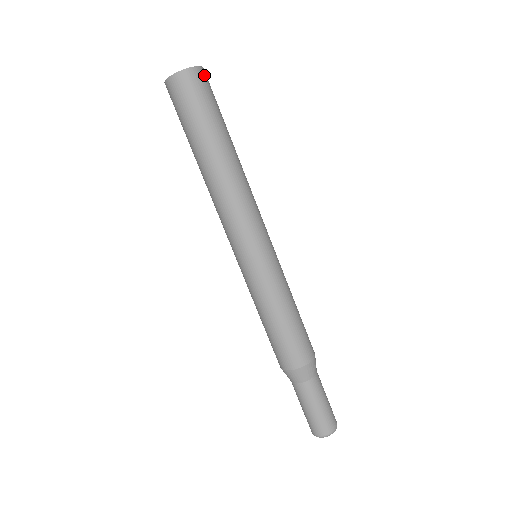
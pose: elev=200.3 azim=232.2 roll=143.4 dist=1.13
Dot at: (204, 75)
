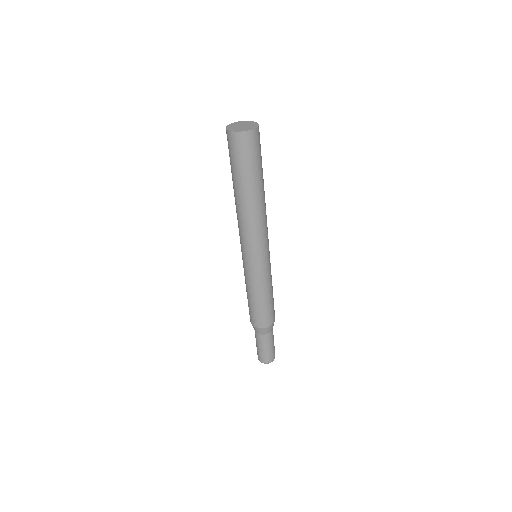
Dot at: (245, 138)
